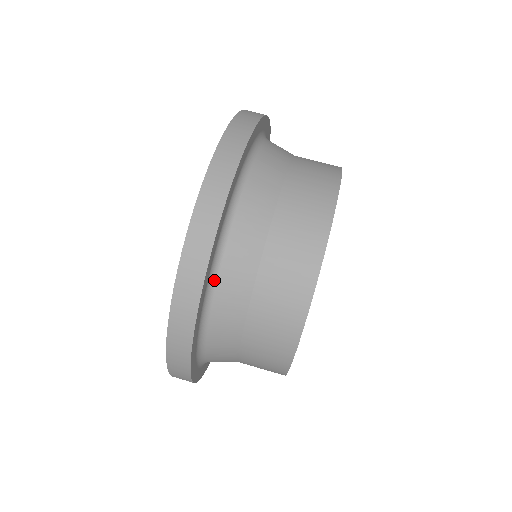
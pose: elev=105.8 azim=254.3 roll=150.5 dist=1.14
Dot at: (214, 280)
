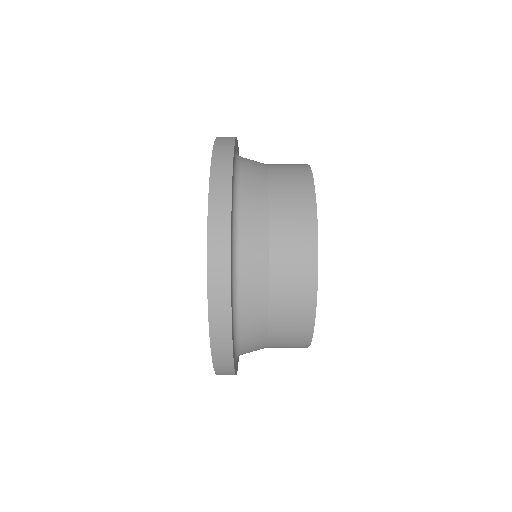
Dot at: (236, 298)
